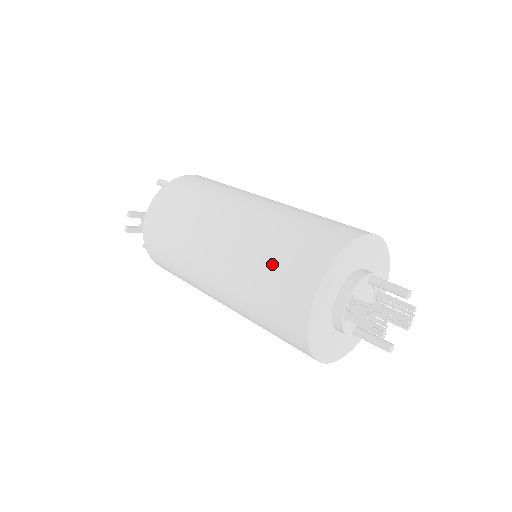
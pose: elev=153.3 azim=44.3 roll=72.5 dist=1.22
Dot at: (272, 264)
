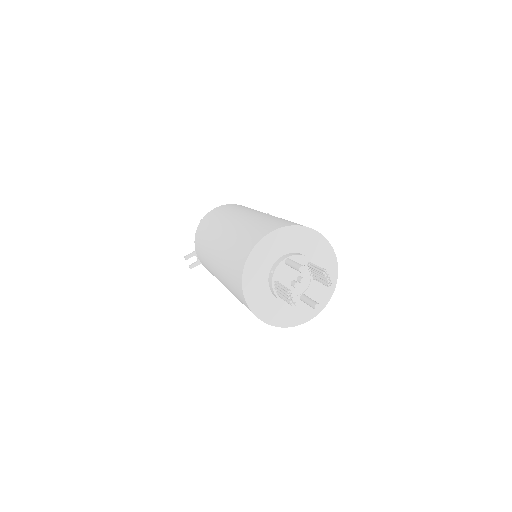
Dot at: (229, 277)
